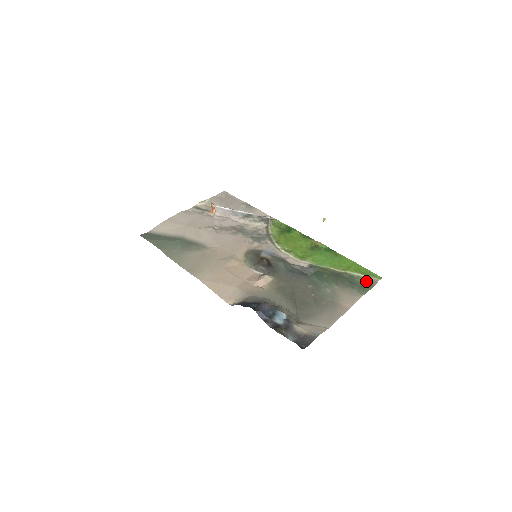
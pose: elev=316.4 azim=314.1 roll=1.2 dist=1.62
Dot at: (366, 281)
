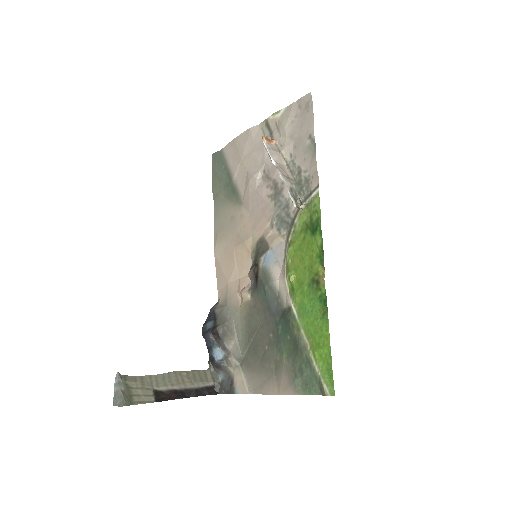
Dot at: (318, 381)
